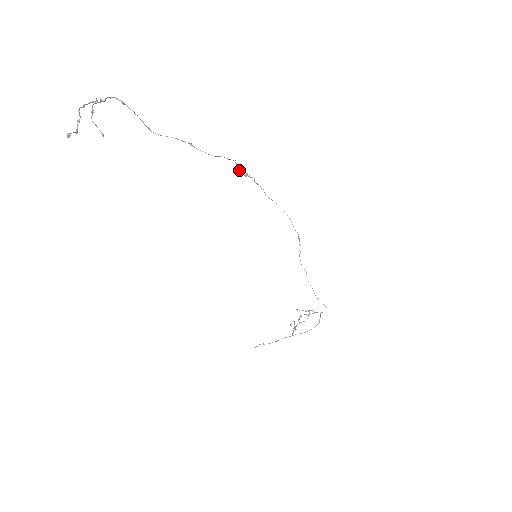
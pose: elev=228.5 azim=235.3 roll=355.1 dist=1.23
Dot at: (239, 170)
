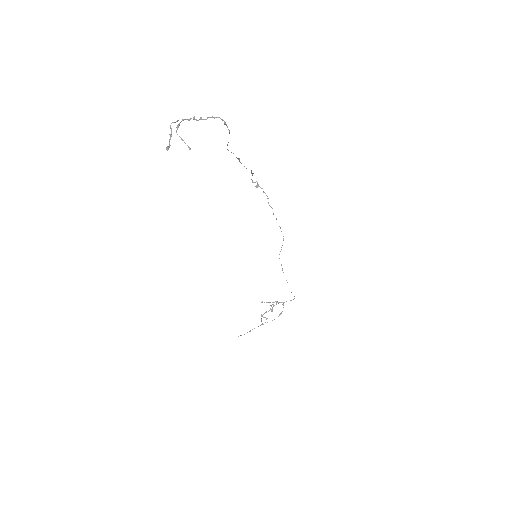
Dot at: (252, 182)
